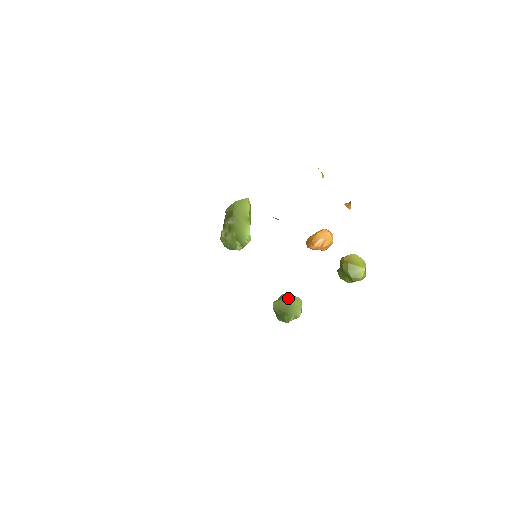
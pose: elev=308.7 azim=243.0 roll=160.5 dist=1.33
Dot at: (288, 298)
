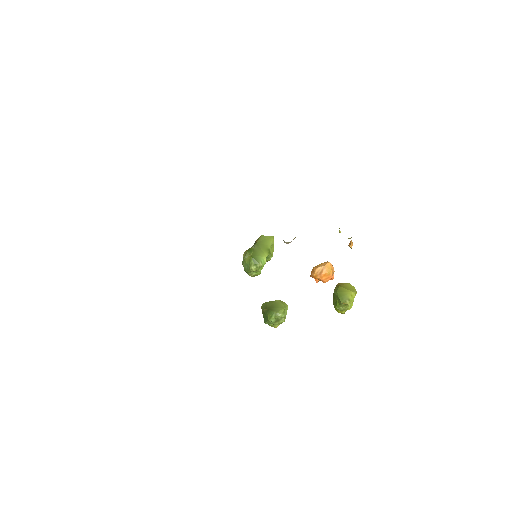
Dot at: (276, 301)
